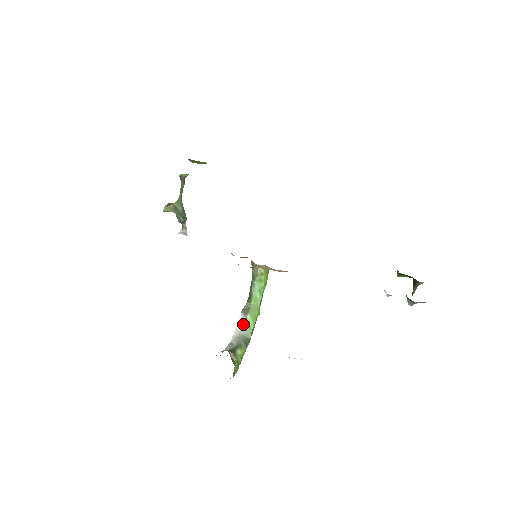
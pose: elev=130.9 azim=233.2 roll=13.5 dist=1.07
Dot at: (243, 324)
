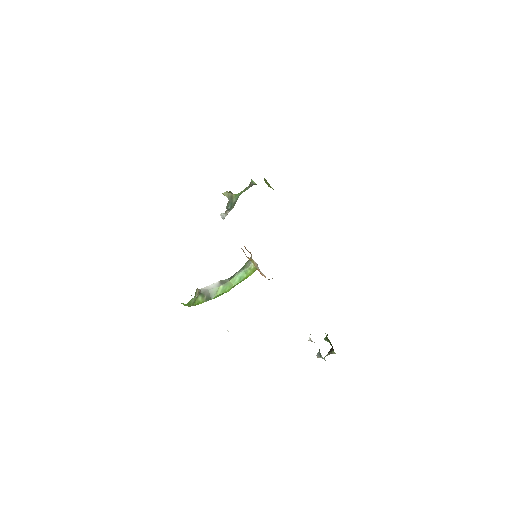
Dot at: (215, 287)
